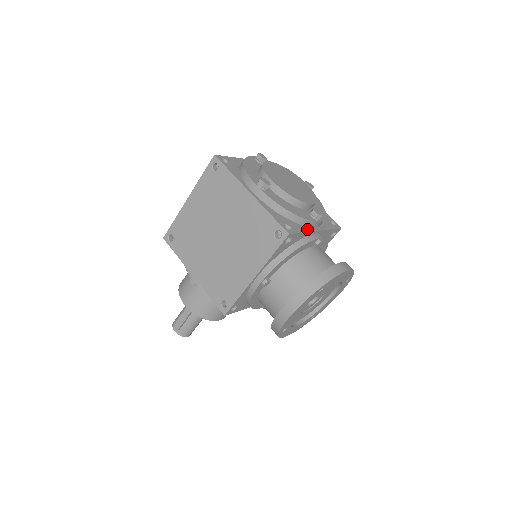
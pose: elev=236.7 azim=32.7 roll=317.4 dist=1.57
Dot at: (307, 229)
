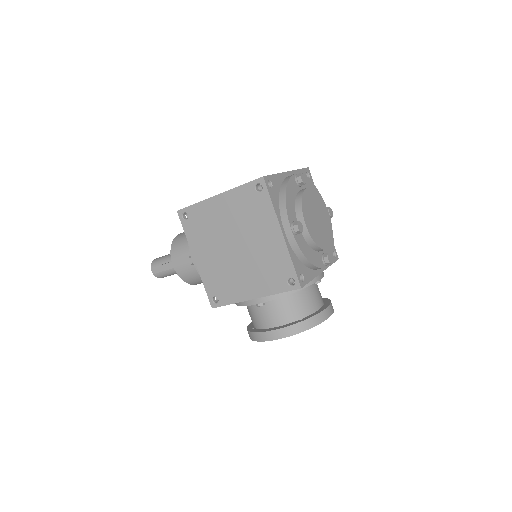
Dot at: (315, 274)
